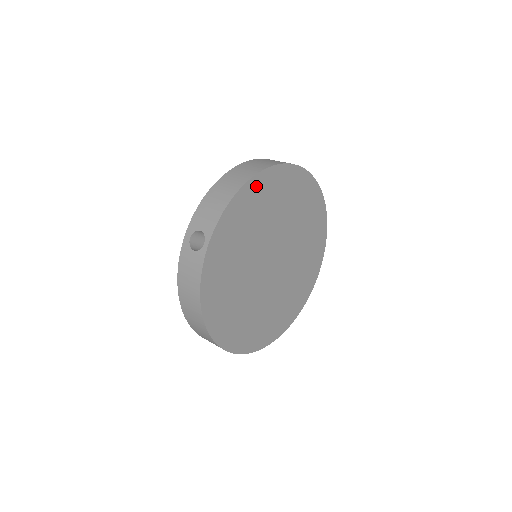
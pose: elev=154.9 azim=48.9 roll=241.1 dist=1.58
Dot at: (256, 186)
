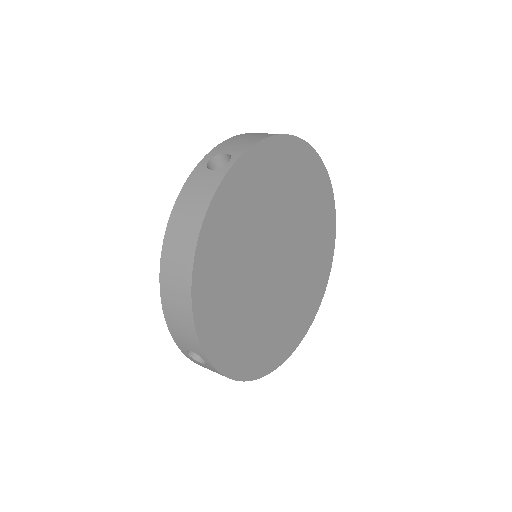
Dot at: (293, 149)
